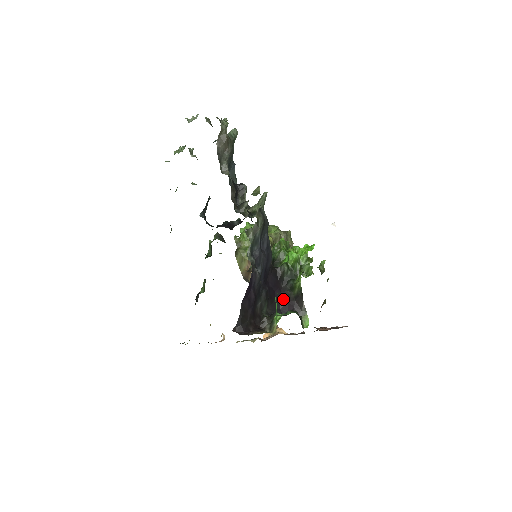
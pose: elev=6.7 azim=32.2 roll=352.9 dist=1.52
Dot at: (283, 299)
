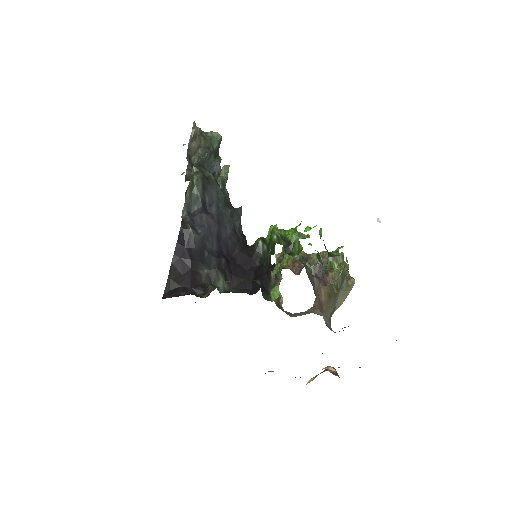
Dot at: (256, 278)
